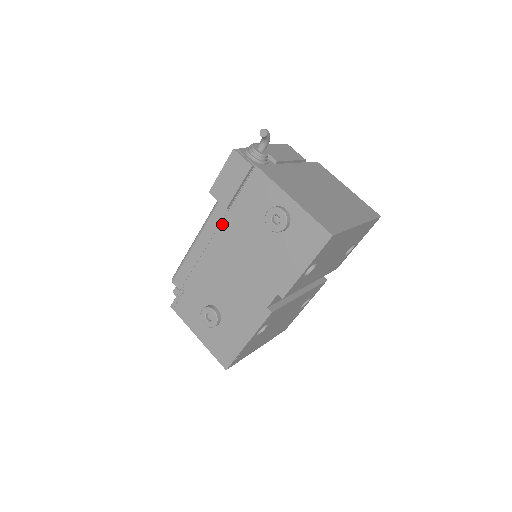
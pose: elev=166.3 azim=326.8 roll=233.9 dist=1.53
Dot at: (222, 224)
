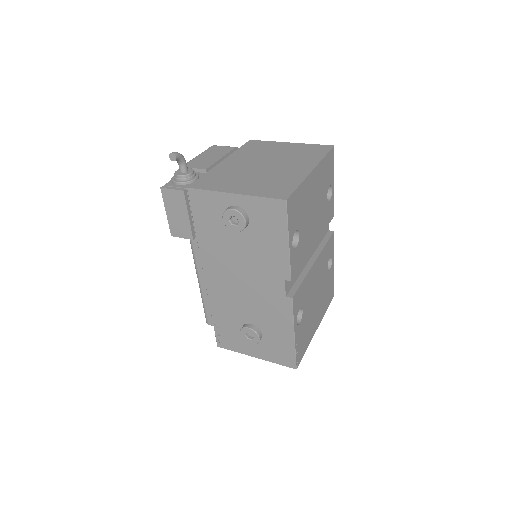
Dot at: (201, 254)
